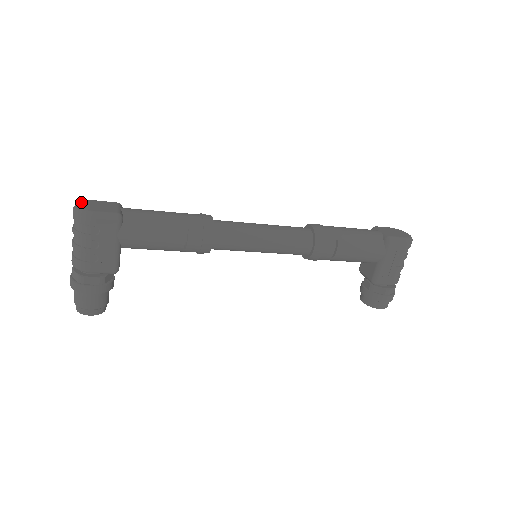
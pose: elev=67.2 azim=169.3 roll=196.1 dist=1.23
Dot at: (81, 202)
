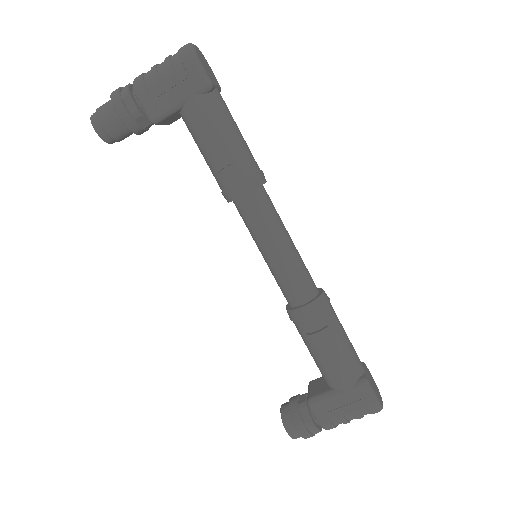
Dot at: occluded
